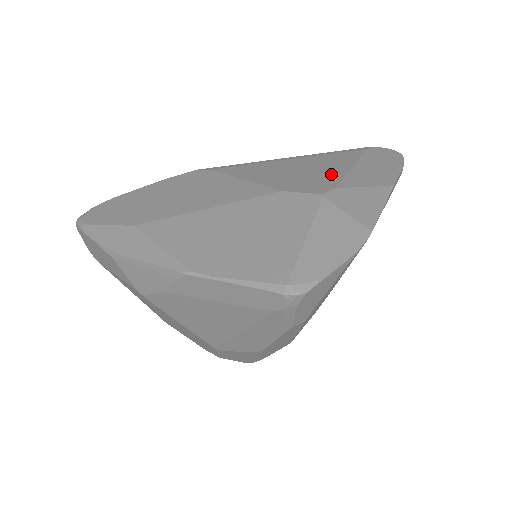
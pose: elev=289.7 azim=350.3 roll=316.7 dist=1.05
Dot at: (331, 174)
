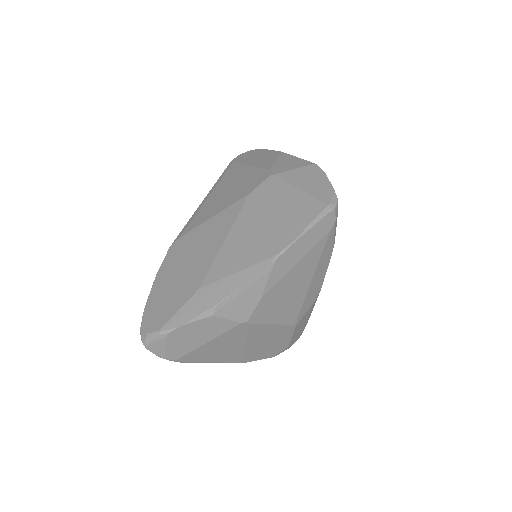
Dot at: (250, 174)
